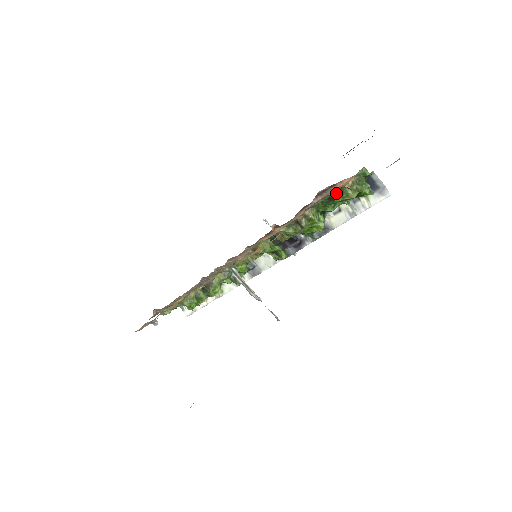
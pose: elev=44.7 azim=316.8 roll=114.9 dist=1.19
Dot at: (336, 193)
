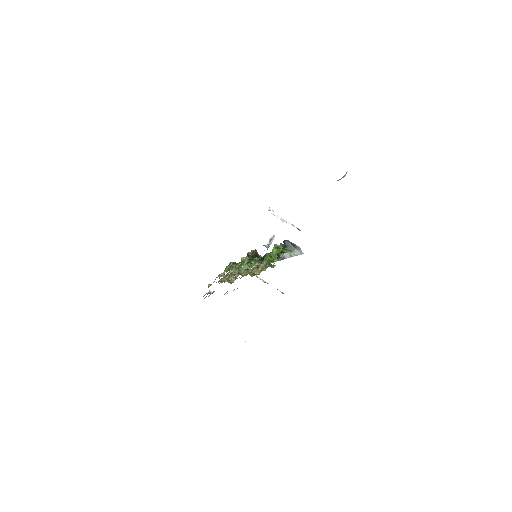
Dot at: occluded
